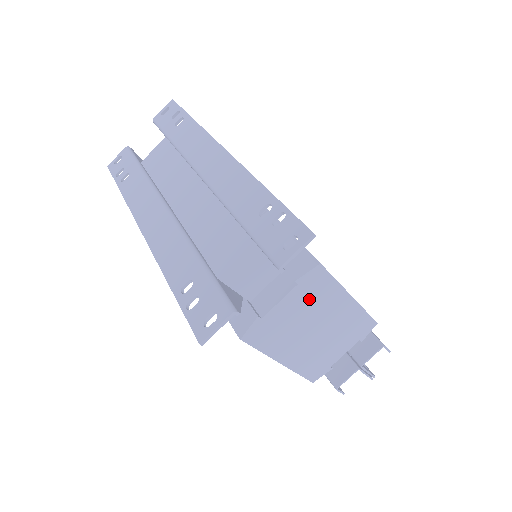
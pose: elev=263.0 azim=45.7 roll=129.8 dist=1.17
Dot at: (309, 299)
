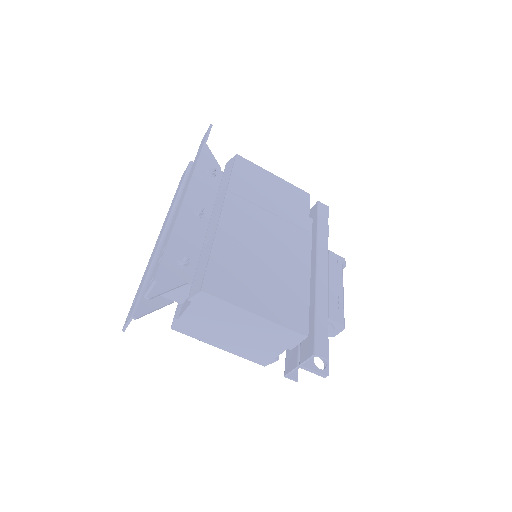
Dot at: (211, 311)
